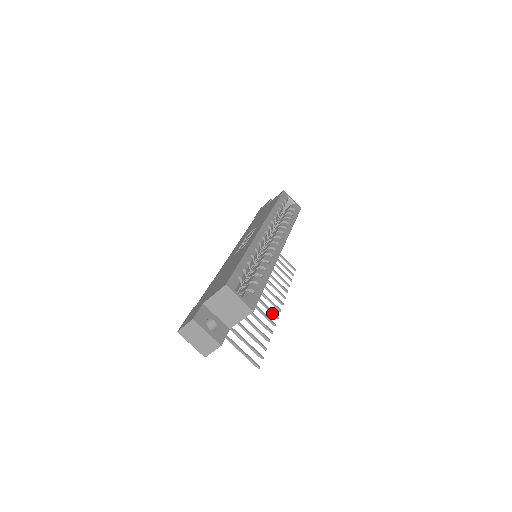
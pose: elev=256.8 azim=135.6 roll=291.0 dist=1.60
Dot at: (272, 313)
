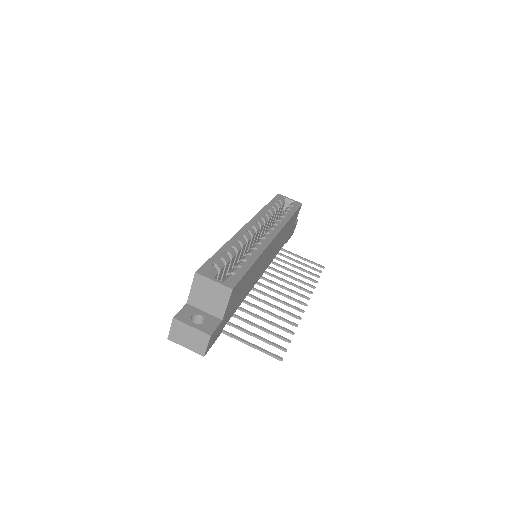
Dot at: (295, 308)
